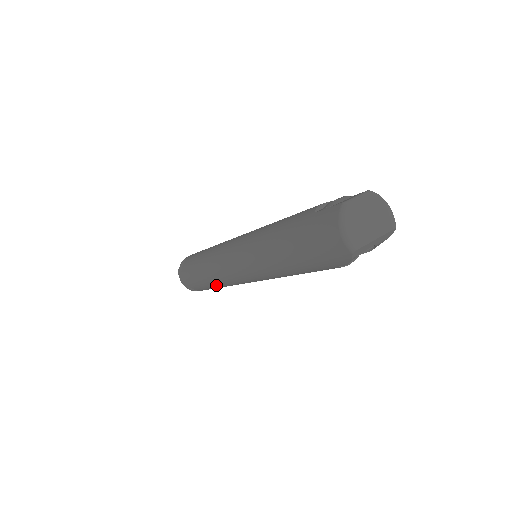
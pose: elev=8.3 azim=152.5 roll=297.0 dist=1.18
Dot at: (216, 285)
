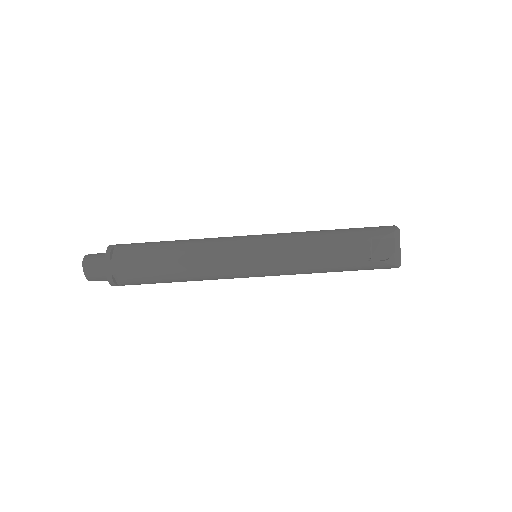
Dot at: (182, 247)
